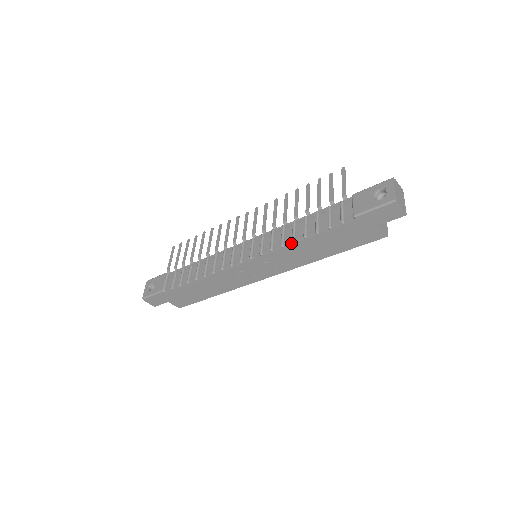
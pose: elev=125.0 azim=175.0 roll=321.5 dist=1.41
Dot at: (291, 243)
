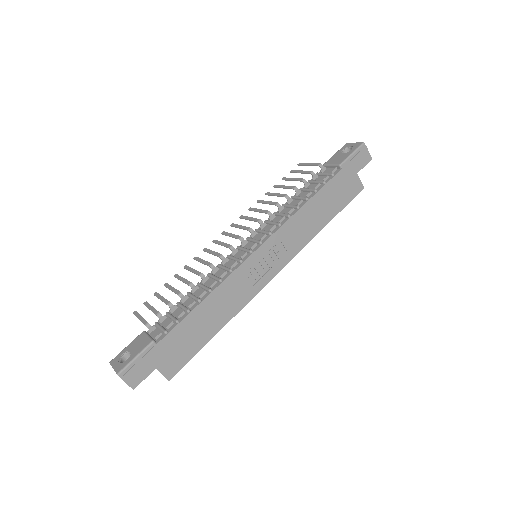
Dot at: (296, 210)
